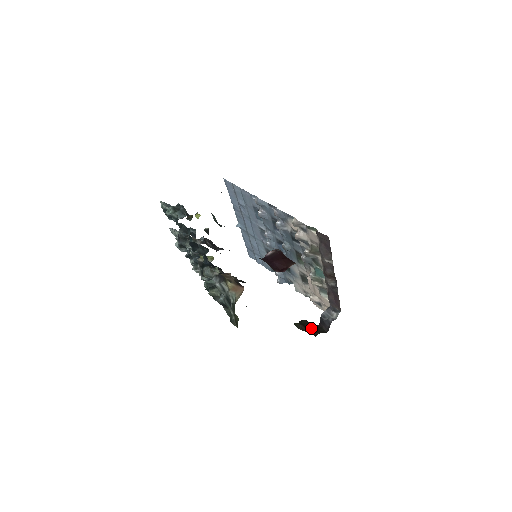
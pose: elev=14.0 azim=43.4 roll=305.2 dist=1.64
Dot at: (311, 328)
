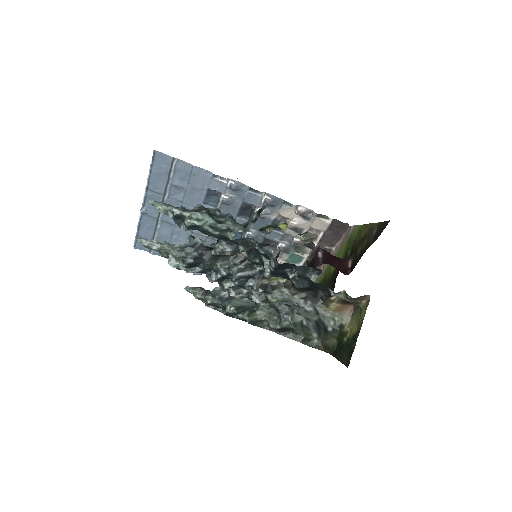
Dot at: occluded
